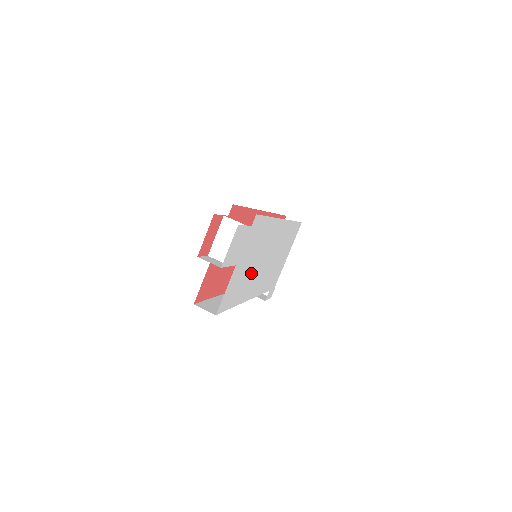
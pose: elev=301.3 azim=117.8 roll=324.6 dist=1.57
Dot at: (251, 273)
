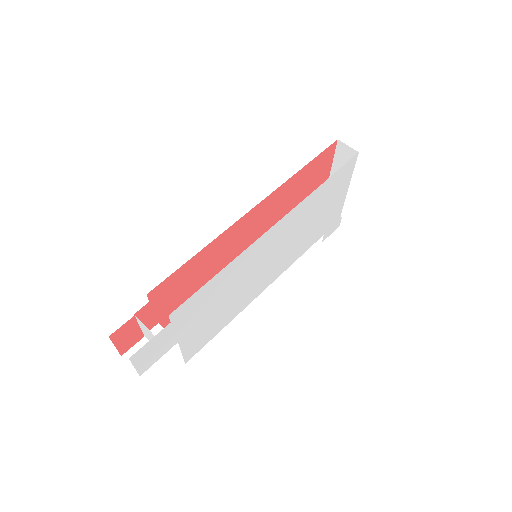
Dot at: (236, 296)
